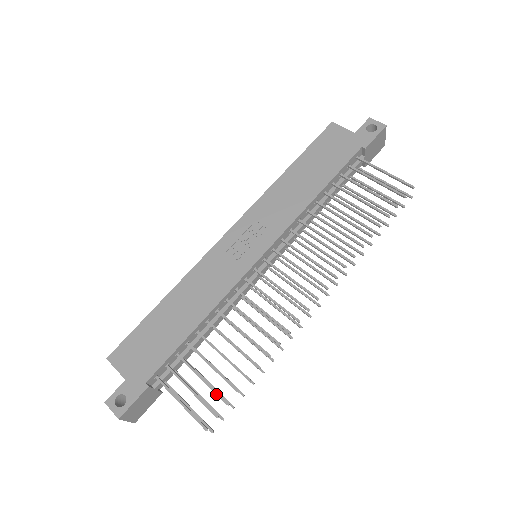
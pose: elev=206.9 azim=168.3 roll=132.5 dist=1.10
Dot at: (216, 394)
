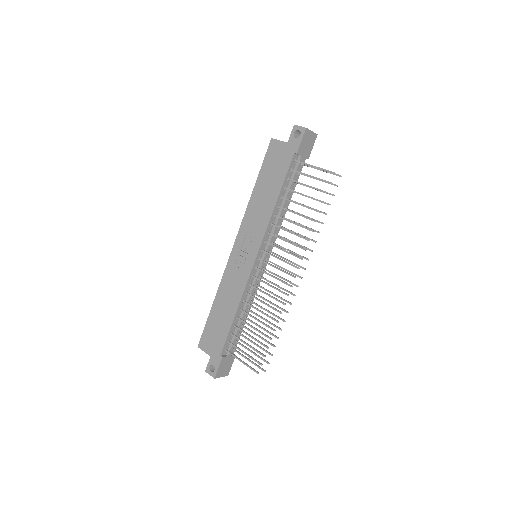
Dot at: (257, 352)
